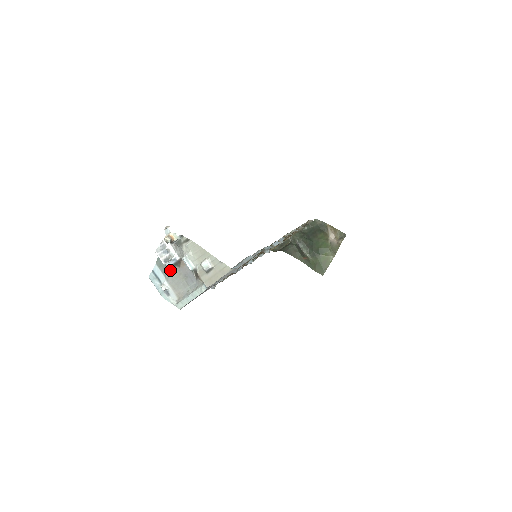
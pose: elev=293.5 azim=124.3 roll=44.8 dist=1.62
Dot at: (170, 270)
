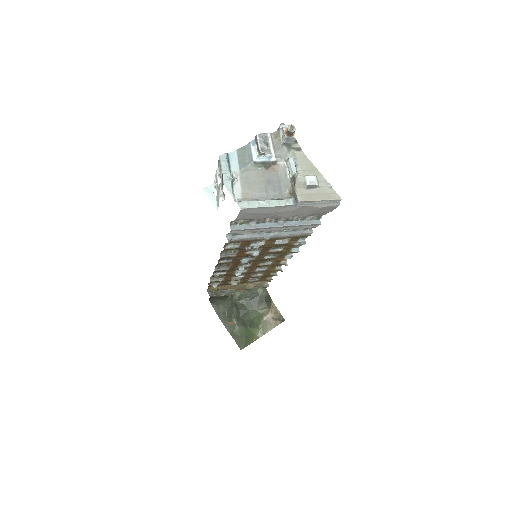
Dot at: (252, 165)
